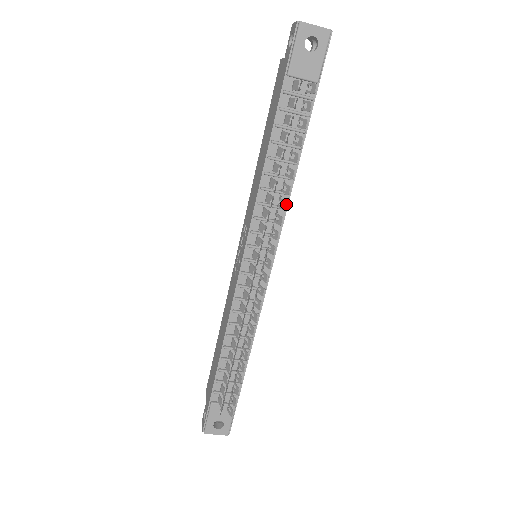
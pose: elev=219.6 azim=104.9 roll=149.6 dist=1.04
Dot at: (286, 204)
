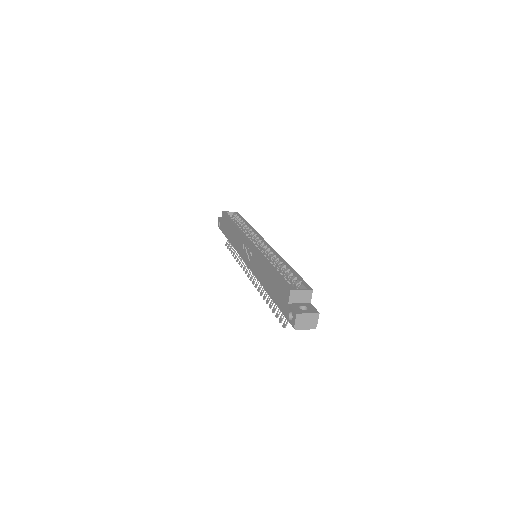
Dot at: occluded
